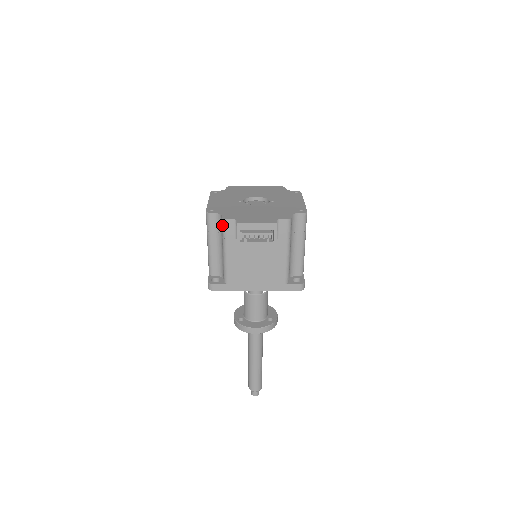
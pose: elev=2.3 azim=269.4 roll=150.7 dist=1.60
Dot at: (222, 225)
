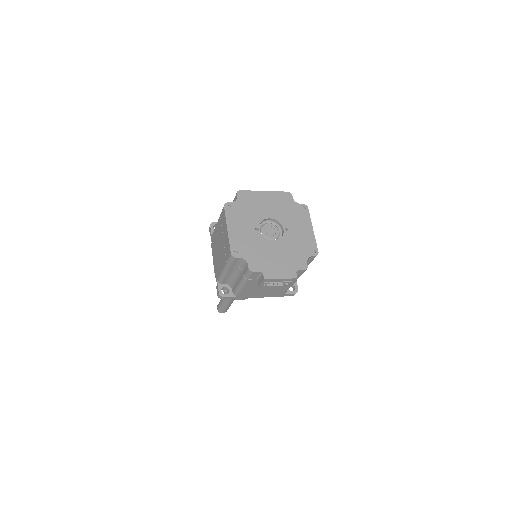
Dot at: (247, 272)
